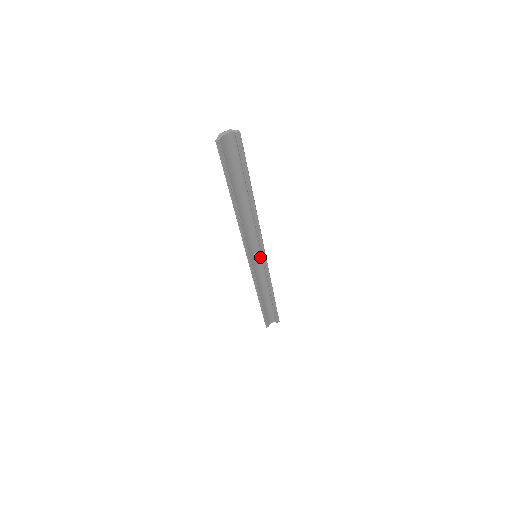
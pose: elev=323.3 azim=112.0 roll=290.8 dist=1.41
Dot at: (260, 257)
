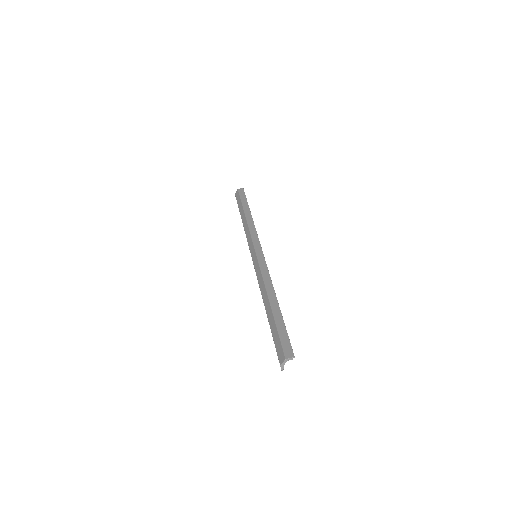
Dot at: (257, 251)
